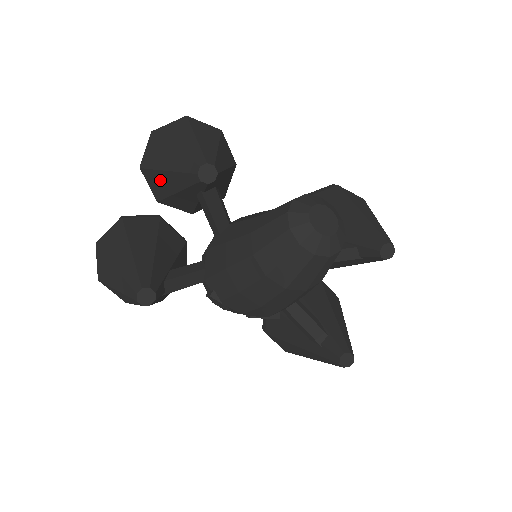
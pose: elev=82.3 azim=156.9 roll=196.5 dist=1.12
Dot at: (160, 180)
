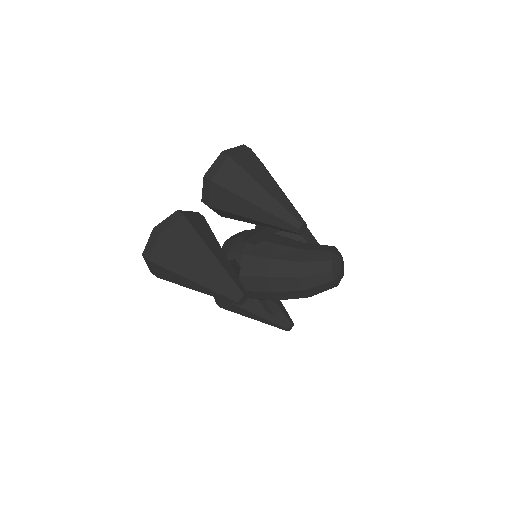
Dot at: (237, 203)
